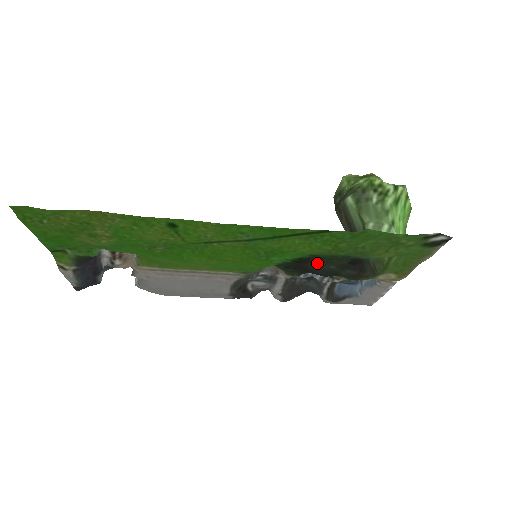
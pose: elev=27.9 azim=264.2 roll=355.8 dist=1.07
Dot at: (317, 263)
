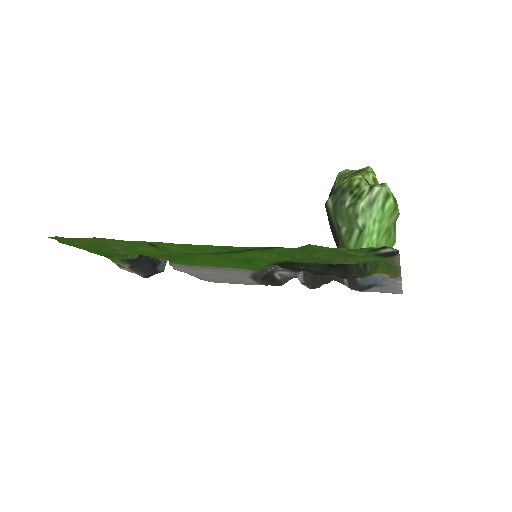
Dot at: (300, 265)
